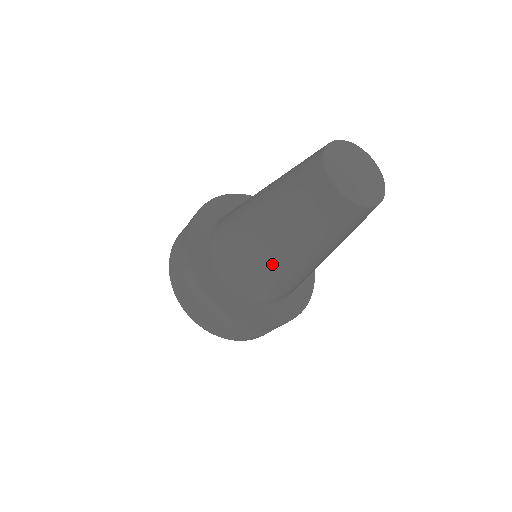
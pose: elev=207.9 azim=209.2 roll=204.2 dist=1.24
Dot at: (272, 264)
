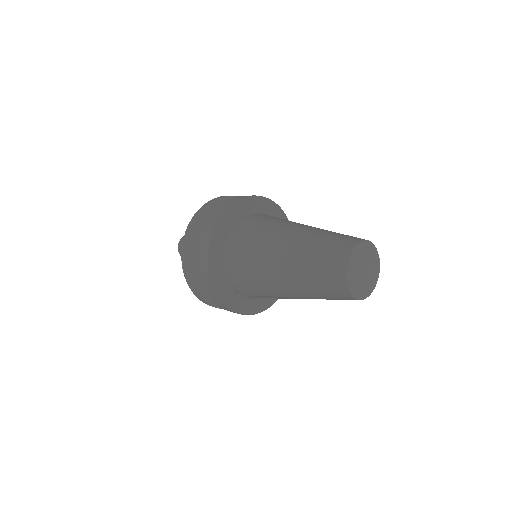
Dot at: occluded
